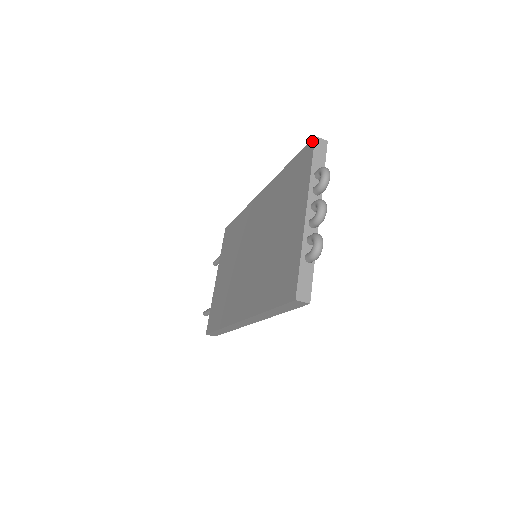
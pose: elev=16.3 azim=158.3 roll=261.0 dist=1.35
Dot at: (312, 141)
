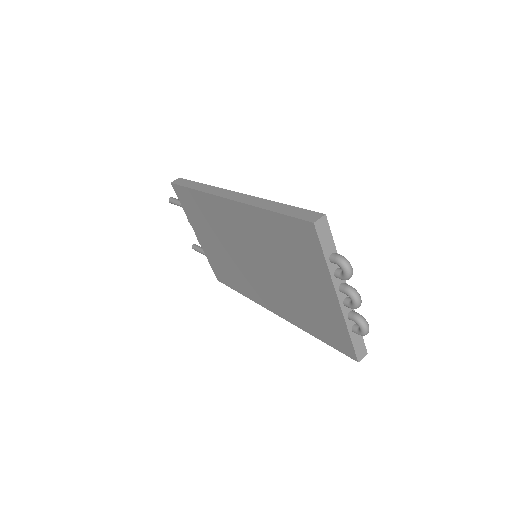
Dot at: (311, 226)
